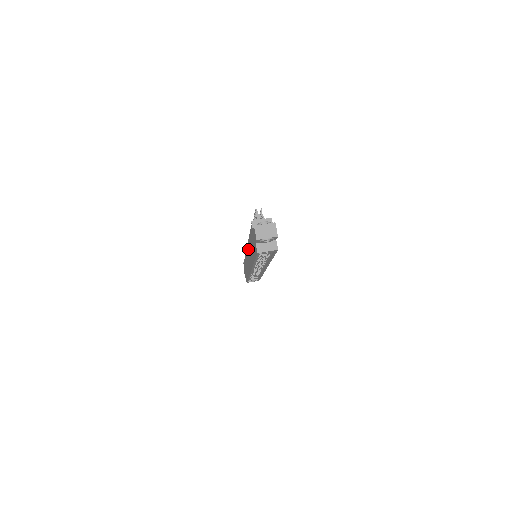
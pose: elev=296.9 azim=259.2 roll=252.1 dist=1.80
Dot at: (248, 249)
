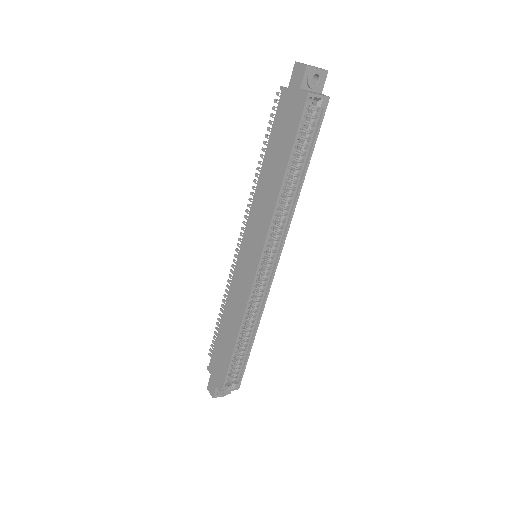
Dot at: (251, 220)
